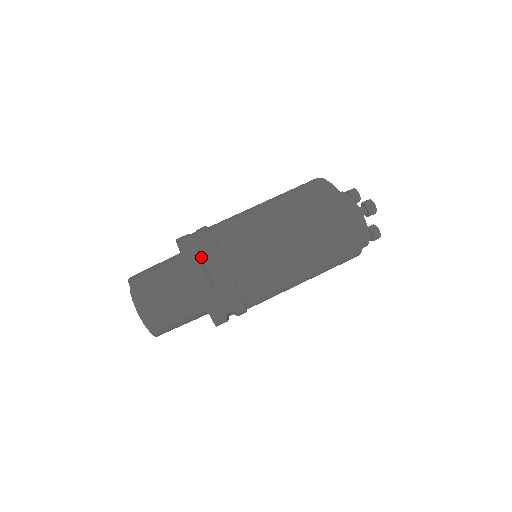
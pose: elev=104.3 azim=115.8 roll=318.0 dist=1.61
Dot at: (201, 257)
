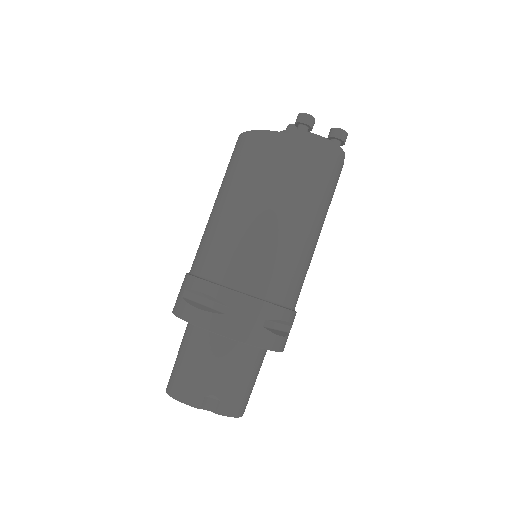
Dot at: (269, 328)
